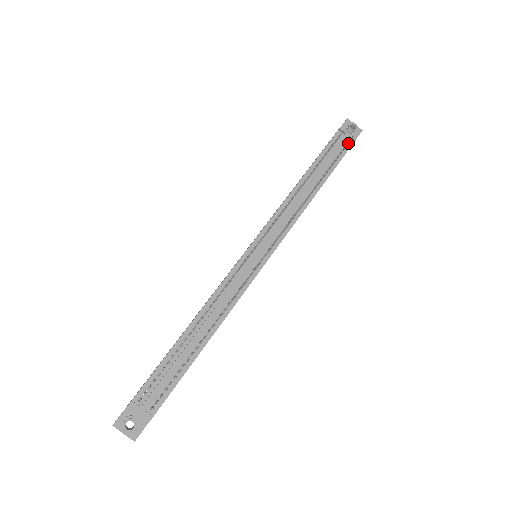
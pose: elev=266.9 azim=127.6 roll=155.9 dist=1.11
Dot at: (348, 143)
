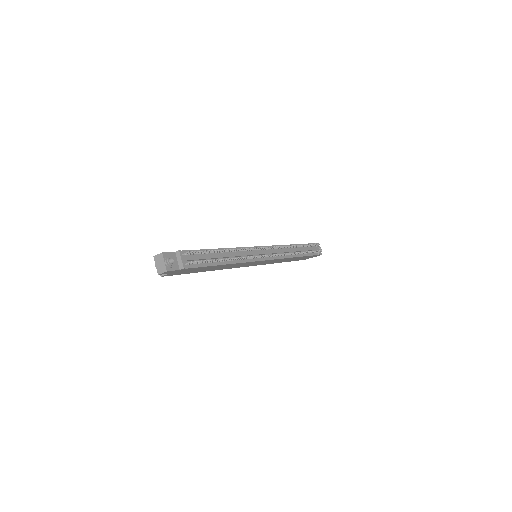
Dot at: (317, 251)
